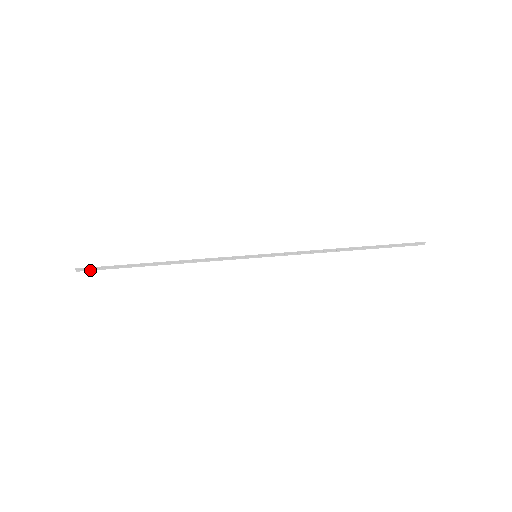
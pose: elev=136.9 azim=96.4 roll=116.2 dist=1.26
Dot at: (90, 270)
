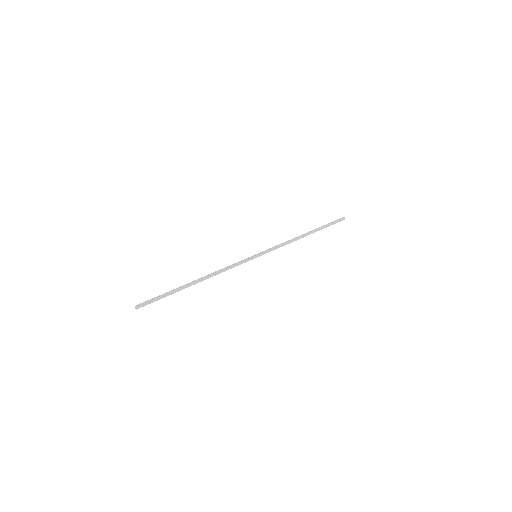
Dot at: occluded
